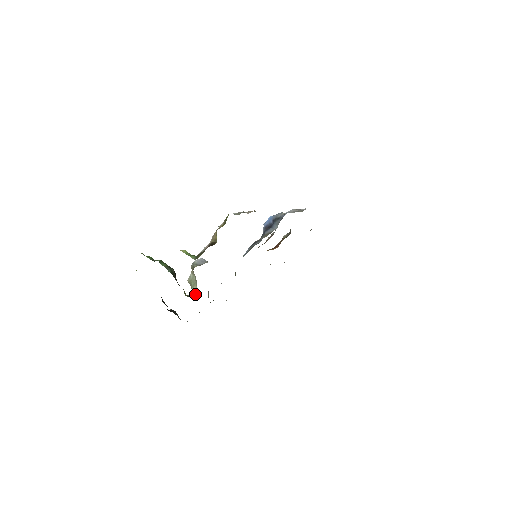
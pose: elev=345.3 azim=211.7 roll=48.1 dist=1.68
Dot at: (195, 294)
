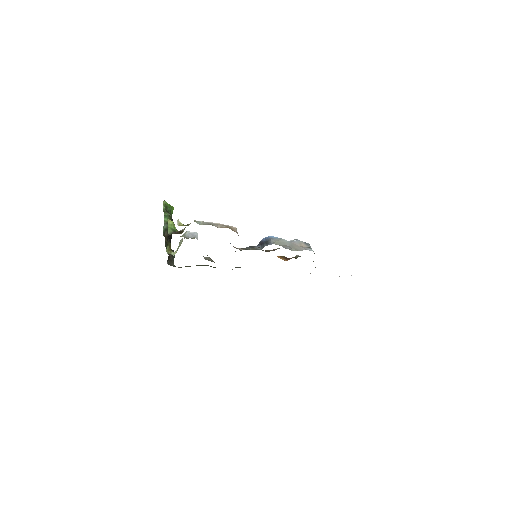
Dot at: occluded
